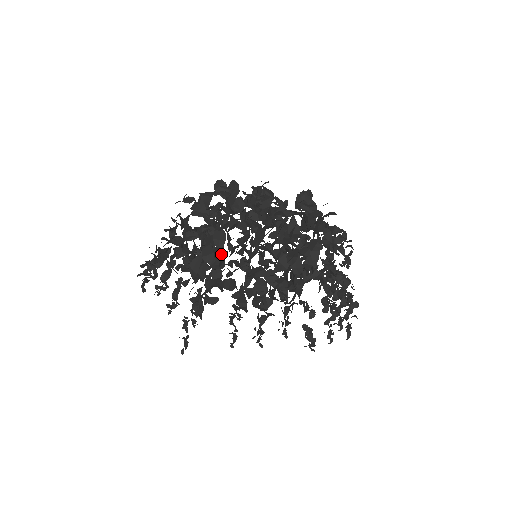
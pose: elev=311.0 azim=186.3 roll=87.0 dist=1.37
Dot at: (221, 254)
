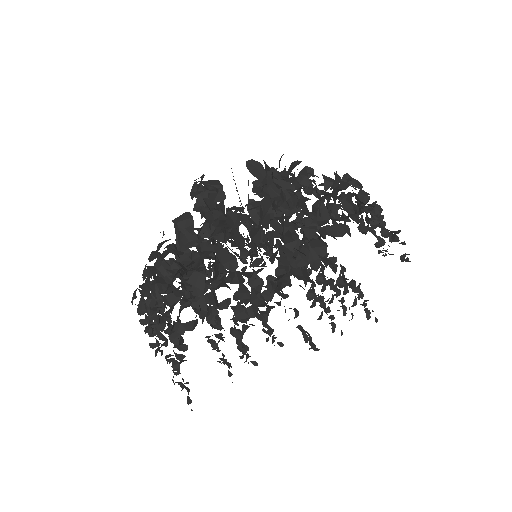
Dot at: occluded
